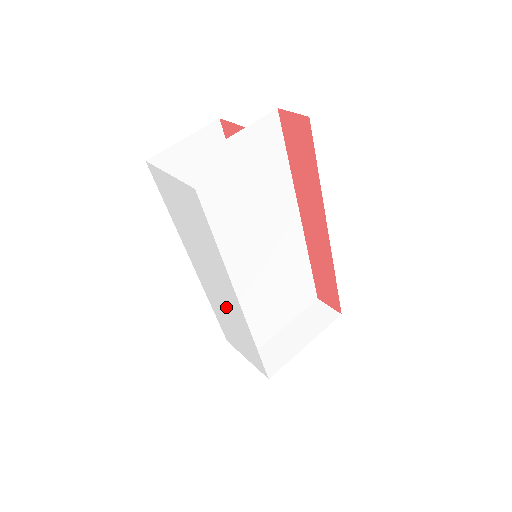
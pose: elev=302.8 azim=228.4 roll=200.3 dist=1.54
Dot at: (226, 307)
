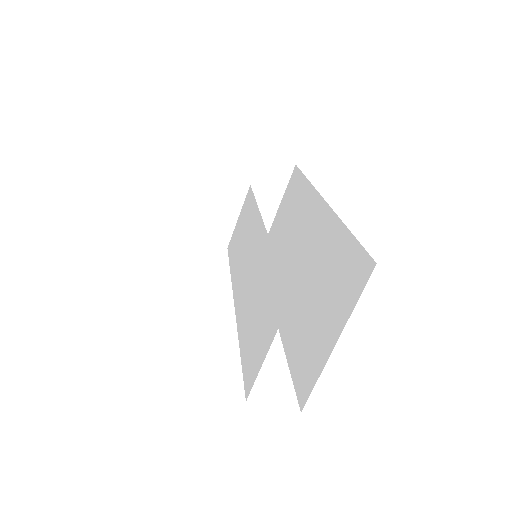
Dot at: occluded
